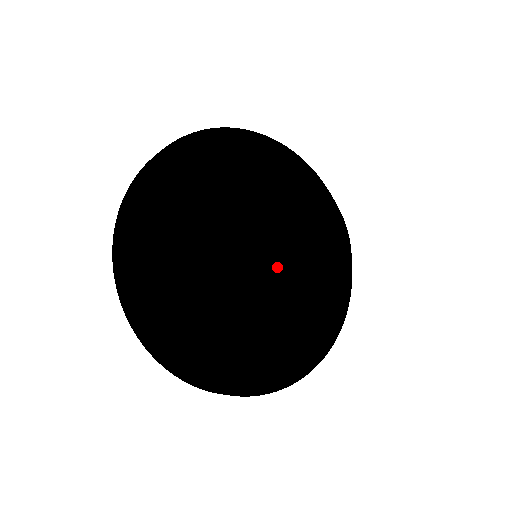
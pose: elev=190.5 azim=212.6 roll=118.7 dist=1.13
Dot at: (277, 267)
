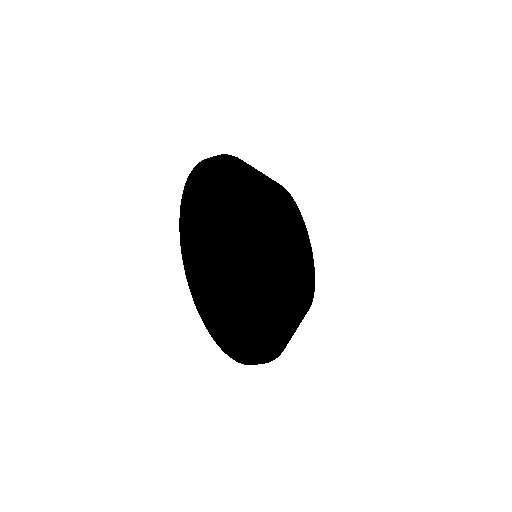
Dot at: occluded
